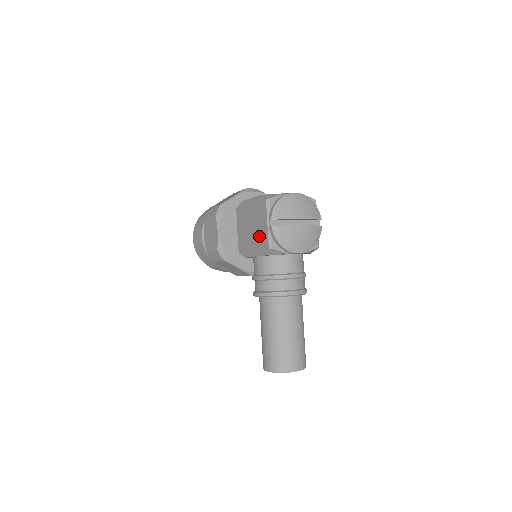
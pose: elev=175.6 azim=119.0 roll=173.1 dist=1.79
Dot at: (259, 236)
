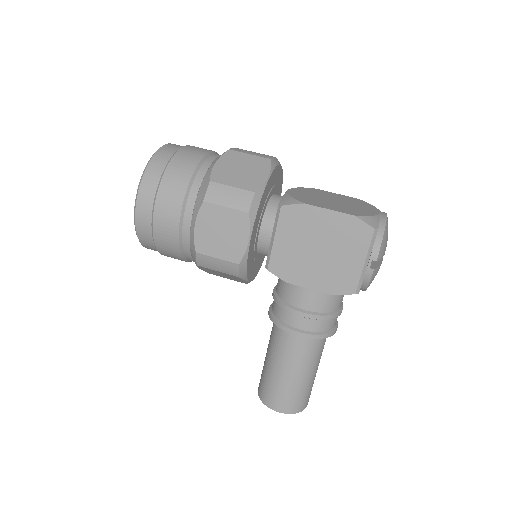
Dot at: (337, 270)
